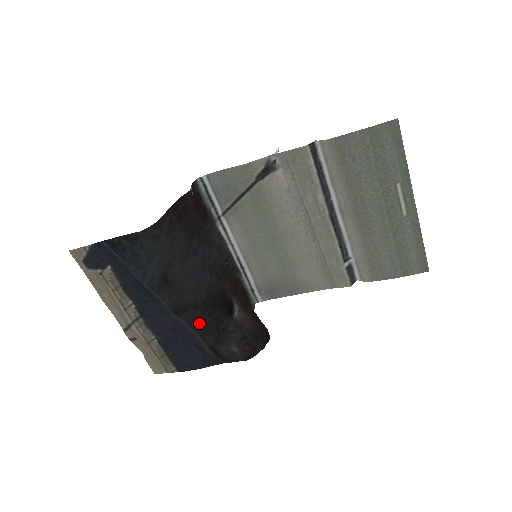
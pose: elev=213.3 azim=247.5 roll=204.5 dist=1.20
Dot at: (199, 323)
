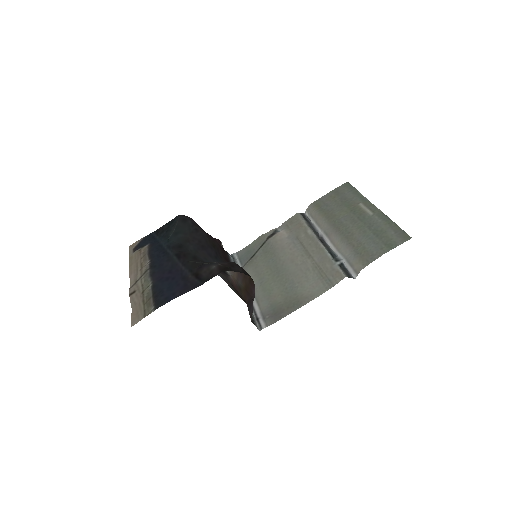
Dot at: (192, 263)
